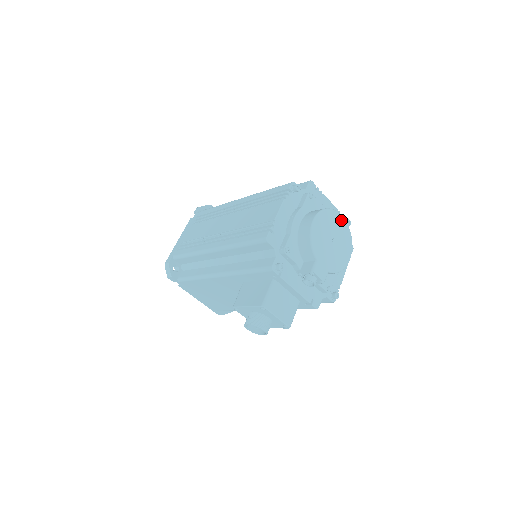
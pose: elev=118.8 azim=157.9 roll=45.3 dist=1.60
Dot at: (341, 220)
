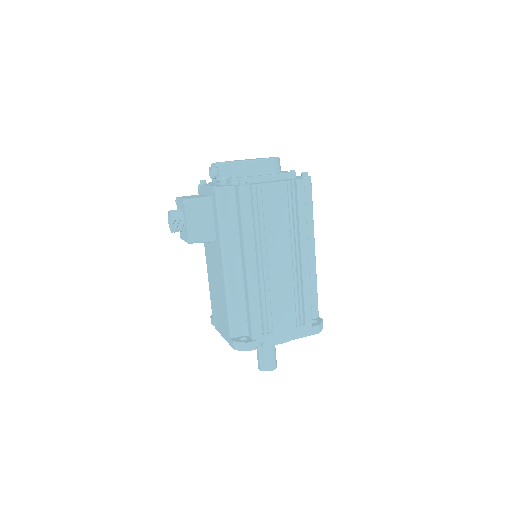
Dot at: occluded
